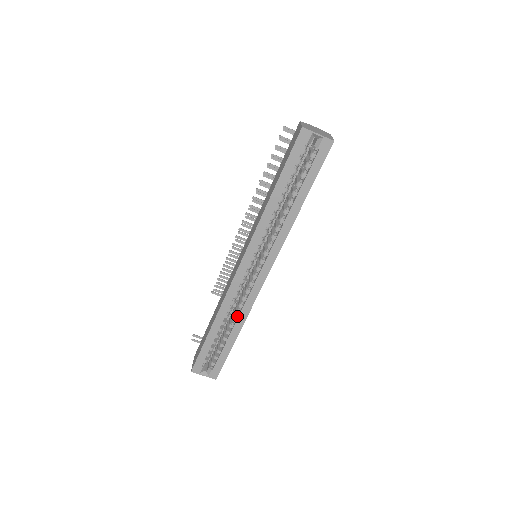
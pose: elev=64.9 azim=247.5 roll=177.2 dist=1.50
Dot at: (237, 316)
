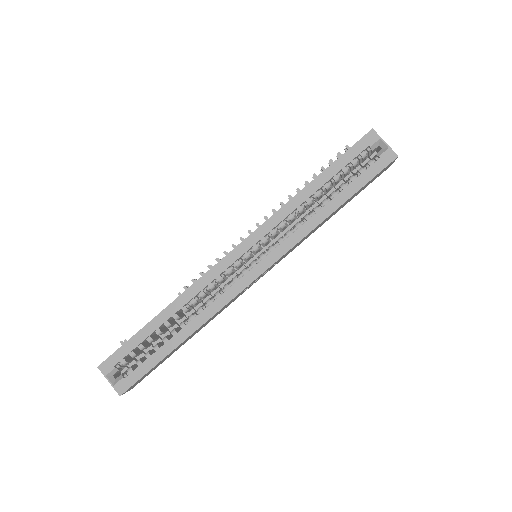
Dot at: (197, 315)
